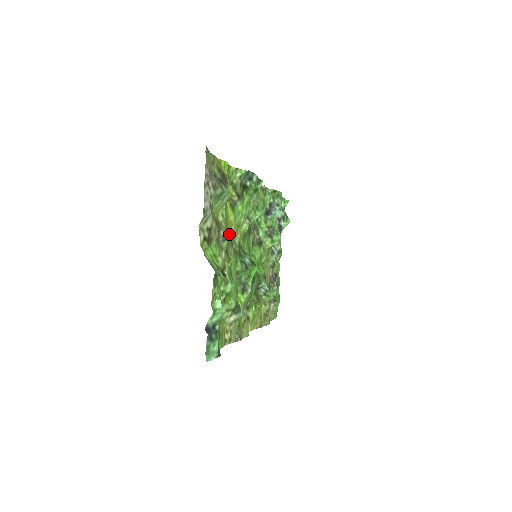
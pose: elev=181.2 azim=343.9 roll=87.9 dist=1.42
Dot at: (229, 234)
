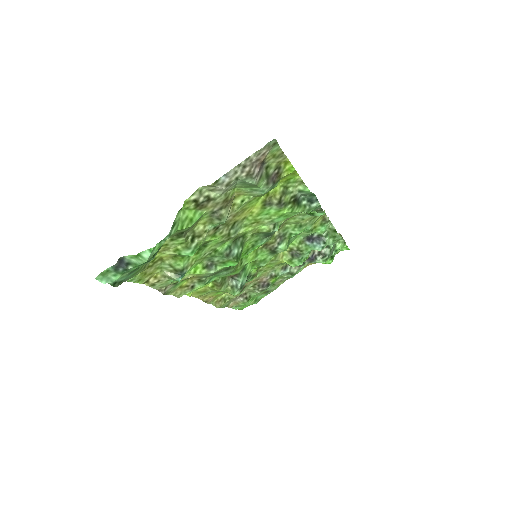
Dot at: (238, 219)
